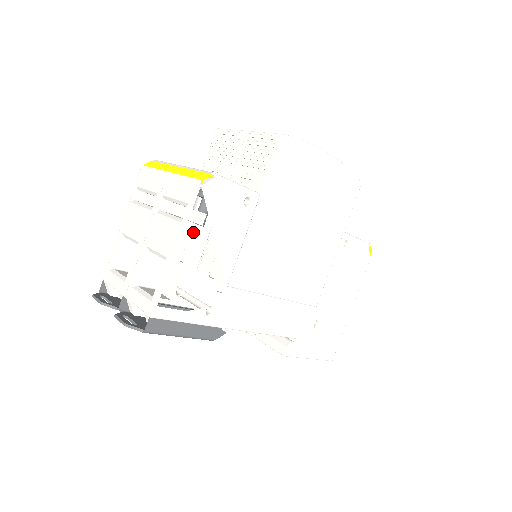
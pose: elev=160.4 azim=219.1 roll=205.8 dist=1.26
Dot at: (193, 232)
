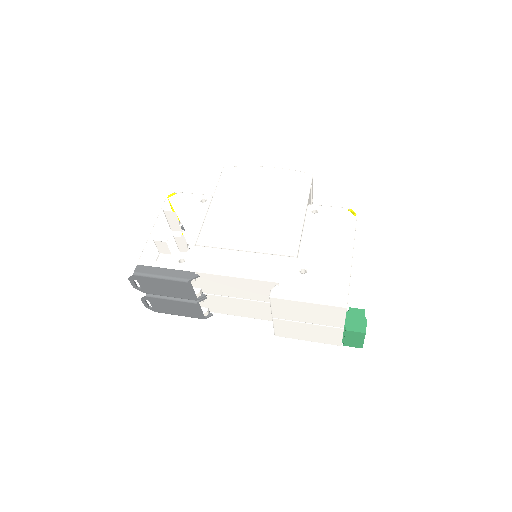
Dot at: occluded
